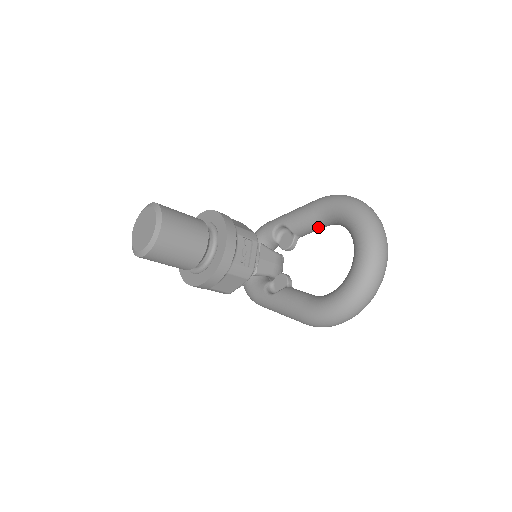
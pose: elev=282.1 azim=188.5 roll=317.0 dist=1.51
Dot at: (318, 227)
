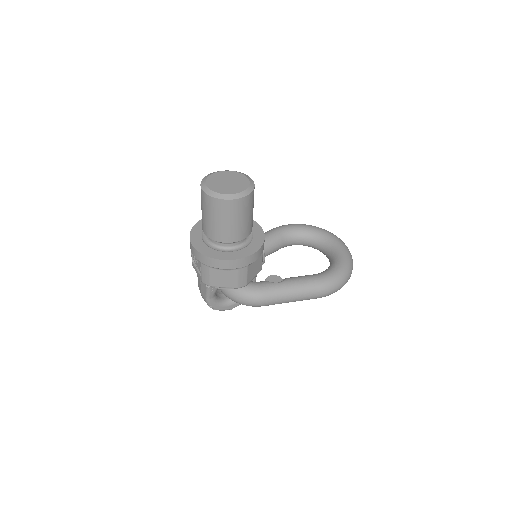
Dot at: (280, 245)
